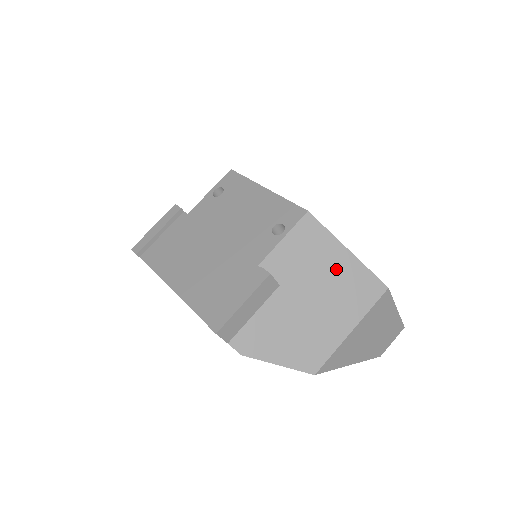
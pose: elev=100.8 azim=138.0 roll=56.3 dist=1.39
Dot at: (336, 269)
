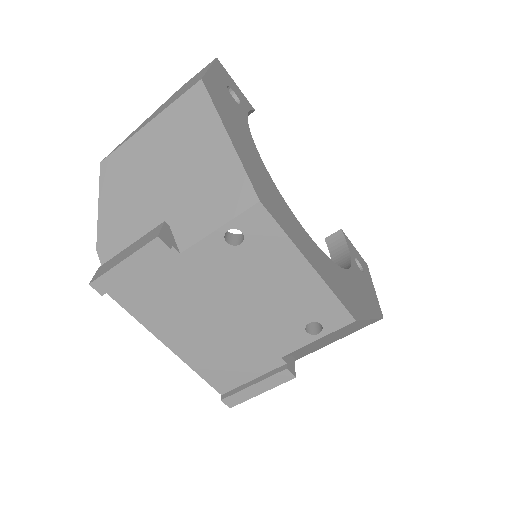
Dot at: (350, 330)
